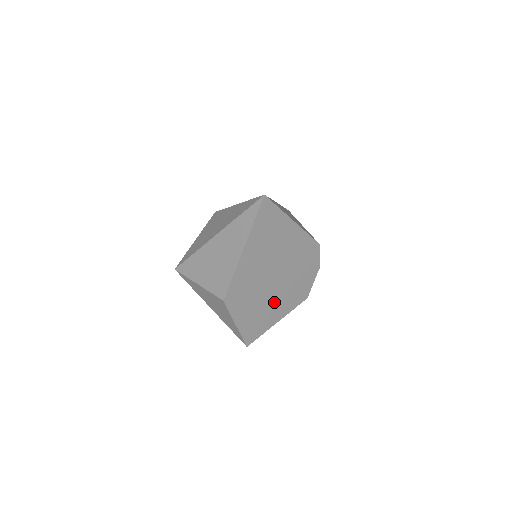
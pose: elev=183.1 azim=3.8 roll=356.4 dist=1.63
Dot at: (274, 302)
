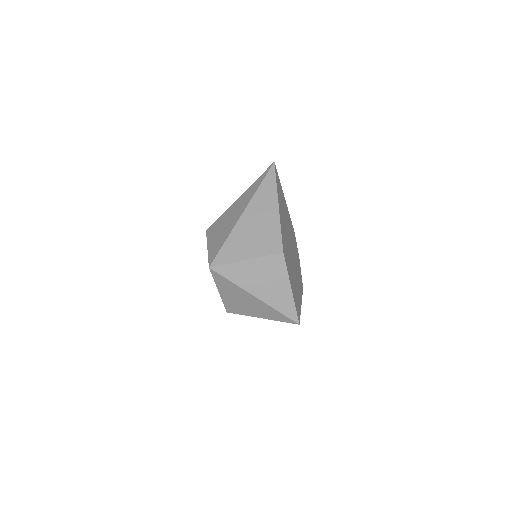
Dot at: (296, 278)
